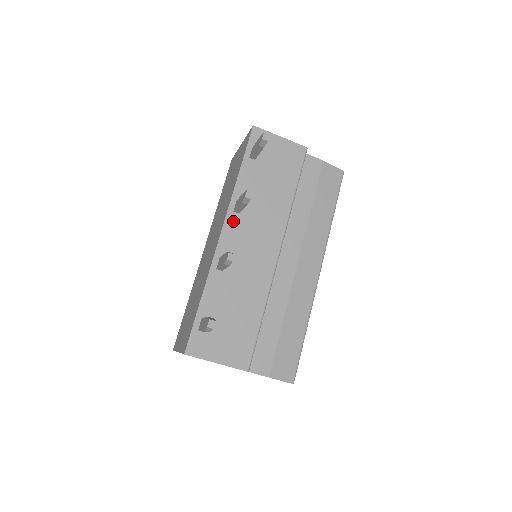
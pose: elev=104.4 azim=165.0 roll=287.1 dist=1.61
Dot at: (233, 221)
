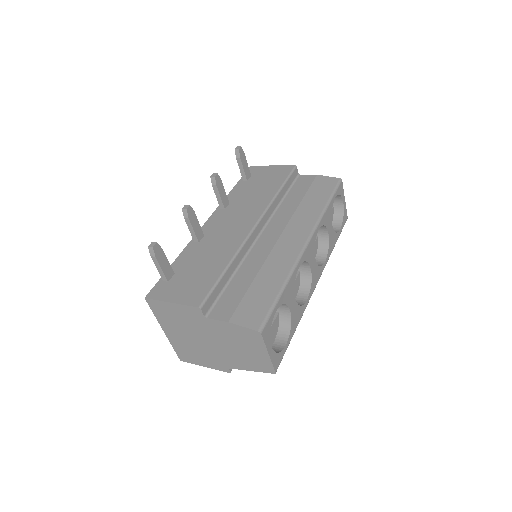
Dot at: (218, 214)
